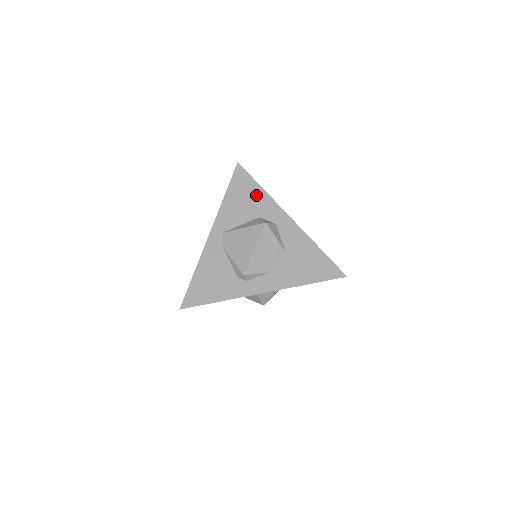
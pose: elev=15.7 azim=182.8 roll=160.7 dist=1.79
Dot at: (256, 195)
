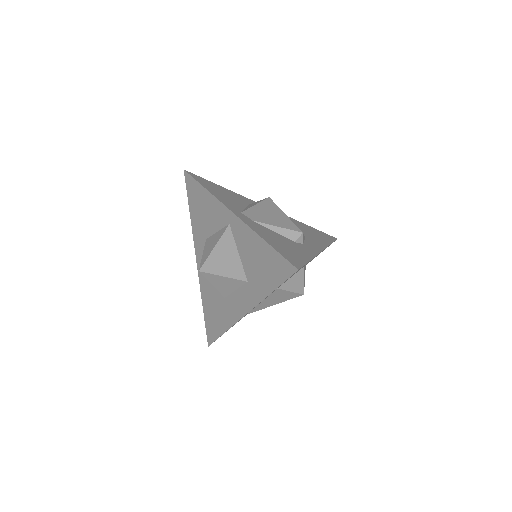
Dot at: (227, 191)
